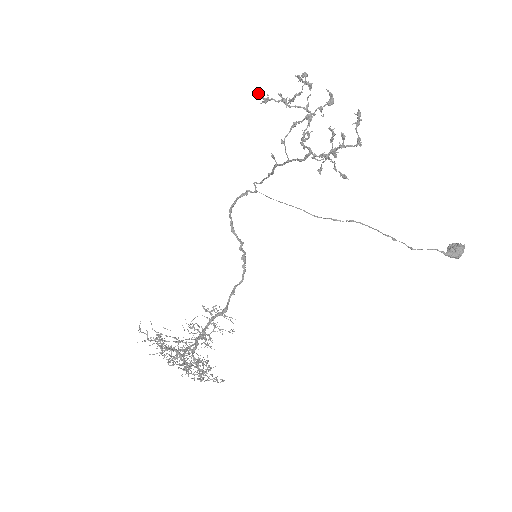
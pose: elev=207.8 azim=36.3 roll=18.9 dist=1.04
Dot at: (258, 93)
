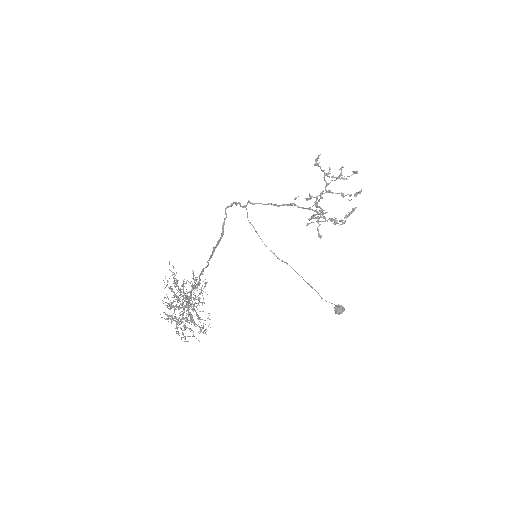
Dot at: (318, 158)
